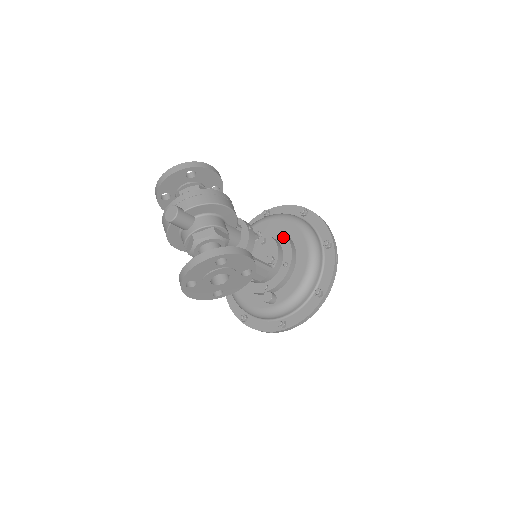
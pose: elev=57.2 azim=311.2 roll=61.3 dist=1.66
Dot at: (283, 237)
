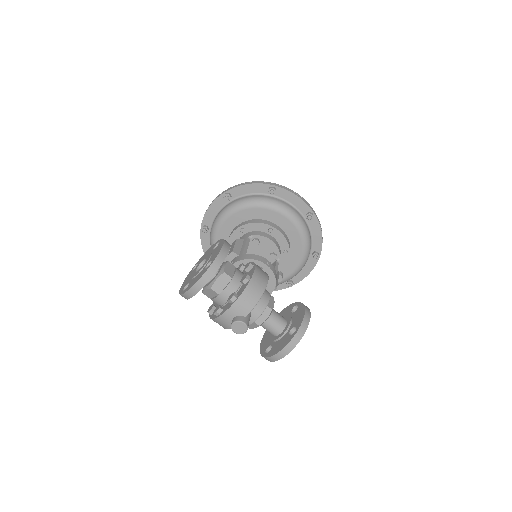
Dot at: (272, 230)
